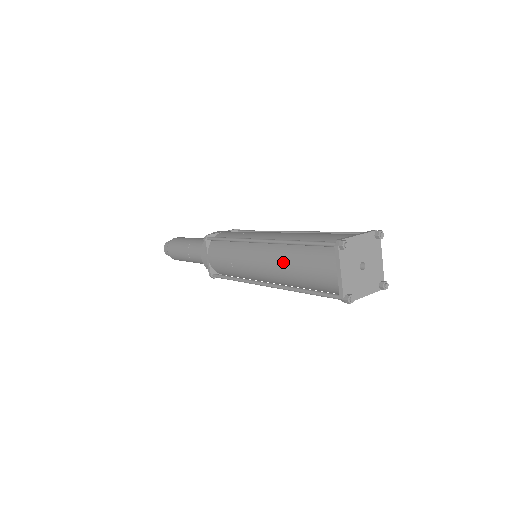
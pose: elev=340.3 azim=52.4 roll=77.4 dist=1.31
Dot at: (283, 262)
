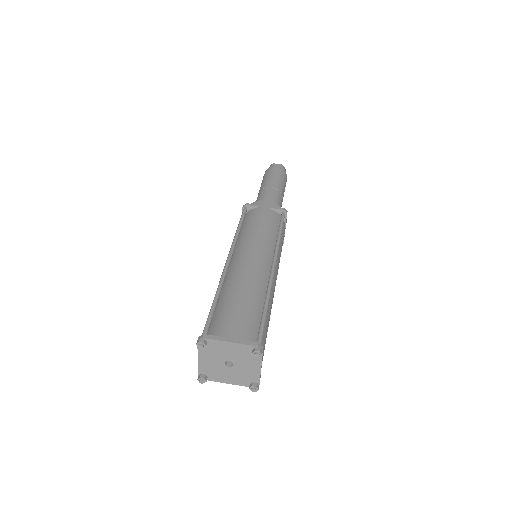
Dot at: occluded
